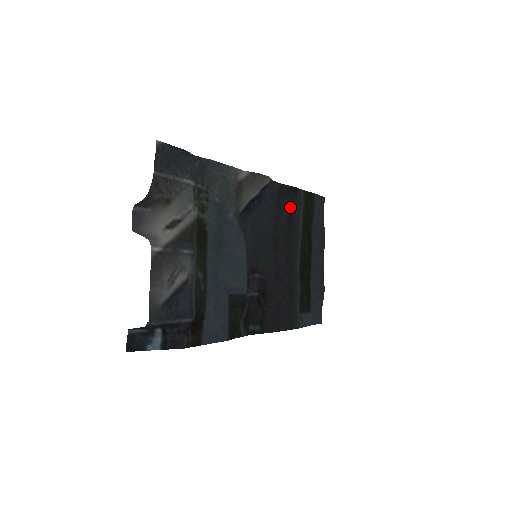
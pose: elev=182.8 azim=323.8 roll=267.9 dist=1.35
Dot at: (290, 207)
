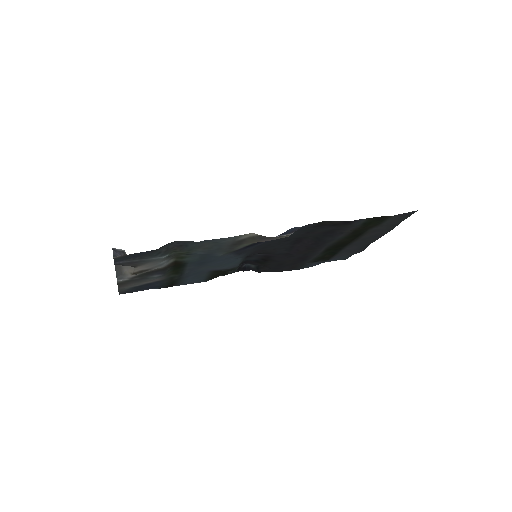
Dot at: (333, 228)
